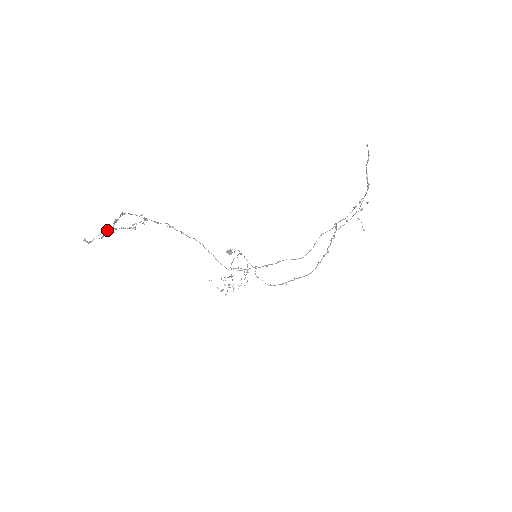
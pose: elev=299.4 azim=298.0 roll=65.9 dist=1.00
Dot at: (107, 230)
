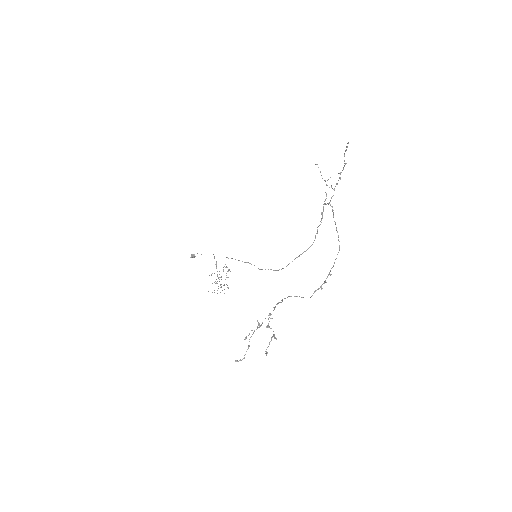
Dot at: occluded
